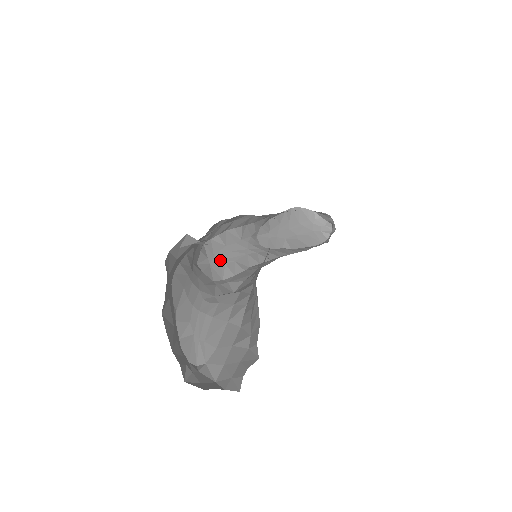
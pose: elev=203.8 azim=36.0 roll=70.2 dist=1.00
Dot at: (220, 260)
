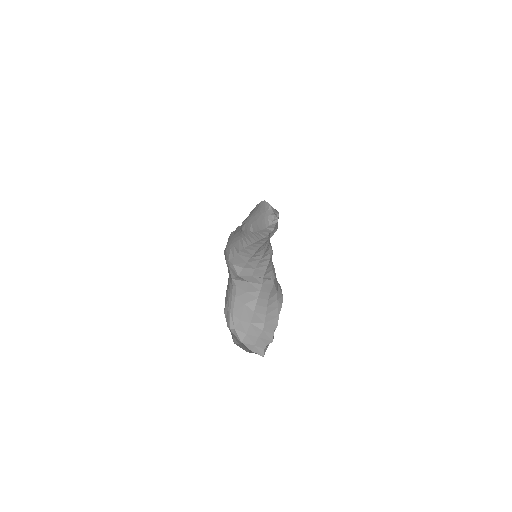
Dot at: (229, 245)
